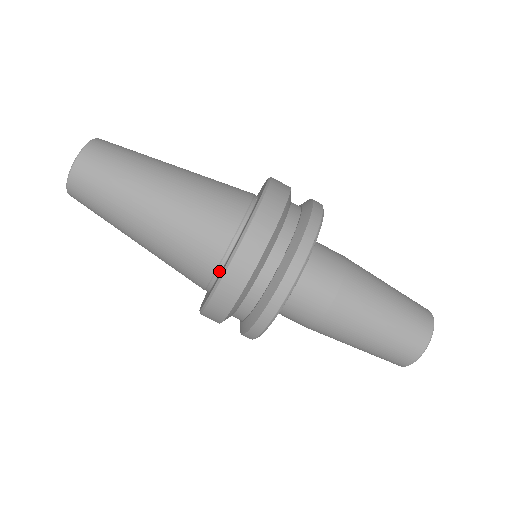
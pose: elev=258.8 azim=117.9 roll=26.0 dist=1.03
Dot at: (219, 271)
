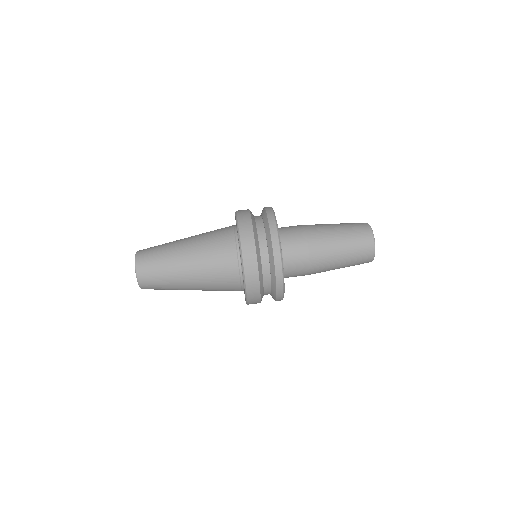
Dot at: (241, 268)
